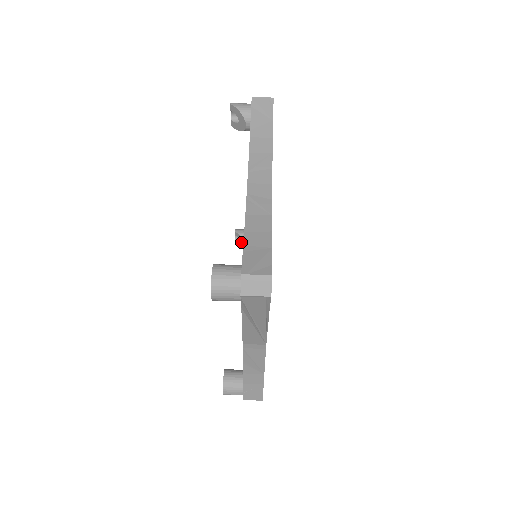
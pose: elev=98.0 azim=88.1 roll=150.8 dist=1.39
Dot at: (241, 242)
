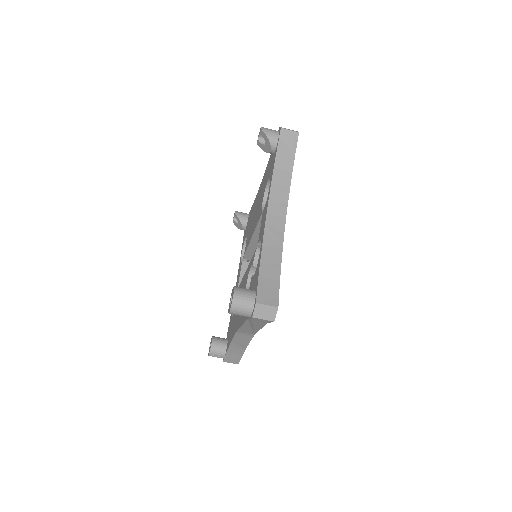
Dot at: (239, 224)
